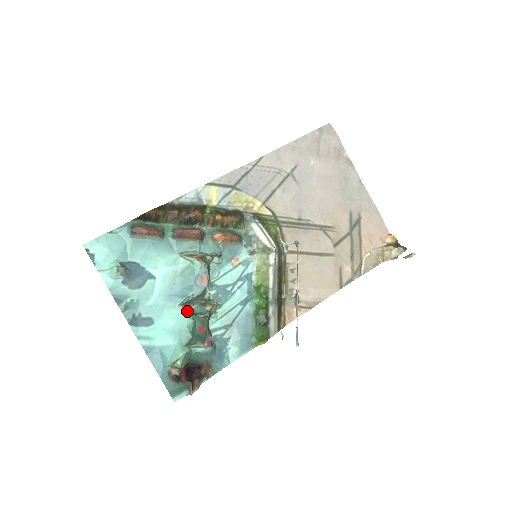
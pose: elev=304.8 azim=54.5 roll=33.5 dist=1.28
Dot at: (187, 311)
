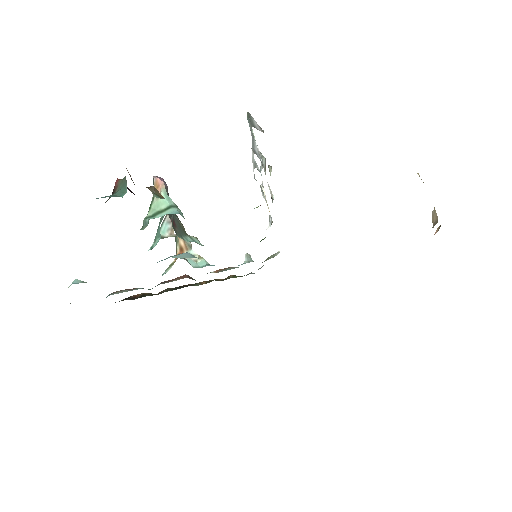
Dot at: (153, 243)
